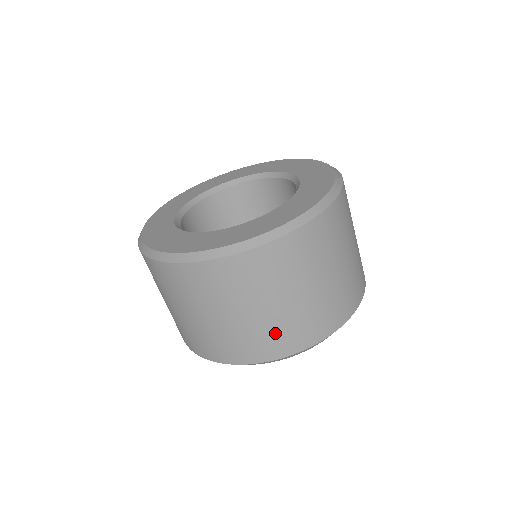
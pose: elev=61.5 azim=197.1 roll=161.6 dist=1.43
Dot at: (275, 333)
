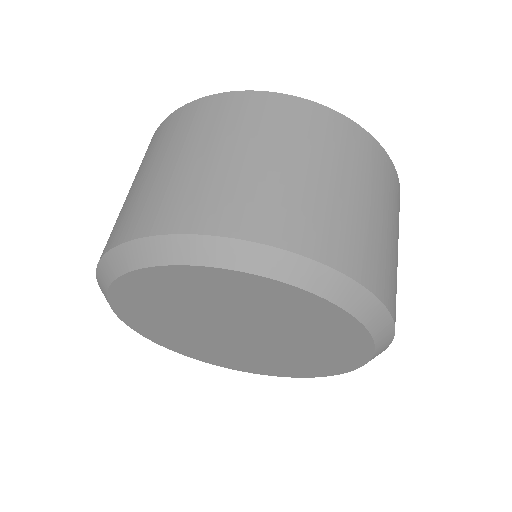
Dot at: (231, 193)
